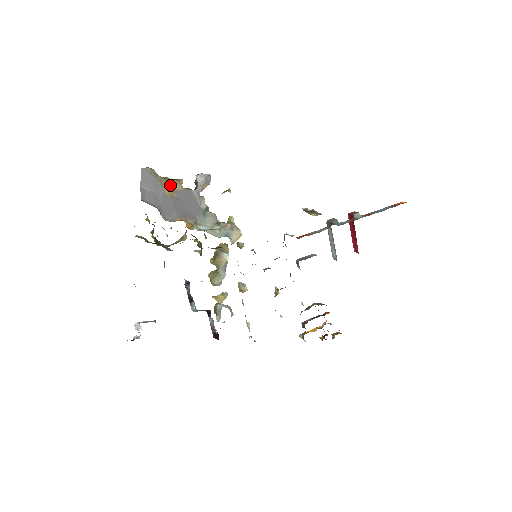
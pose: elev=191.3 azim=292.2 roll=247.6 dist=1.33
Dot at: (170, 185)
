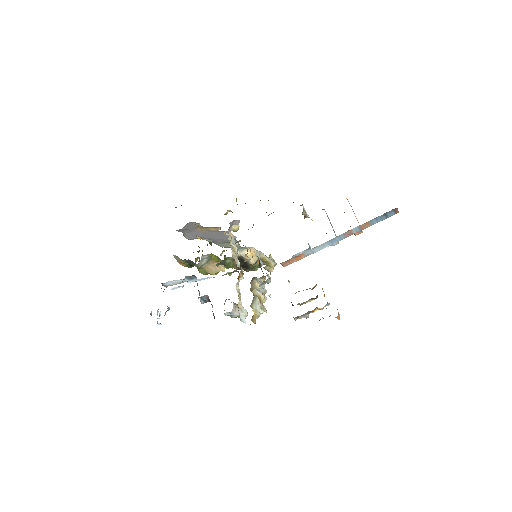
Dot at: (206, 228)
